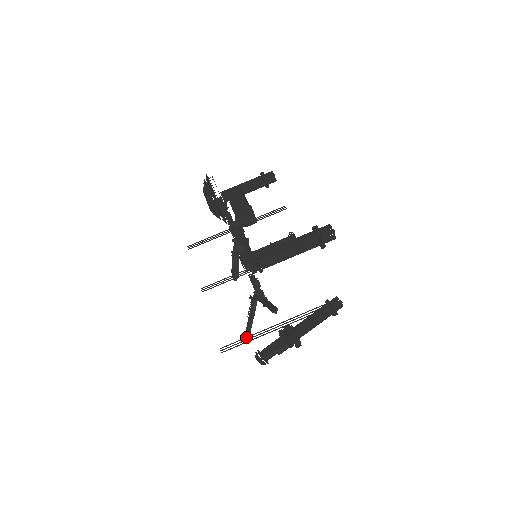
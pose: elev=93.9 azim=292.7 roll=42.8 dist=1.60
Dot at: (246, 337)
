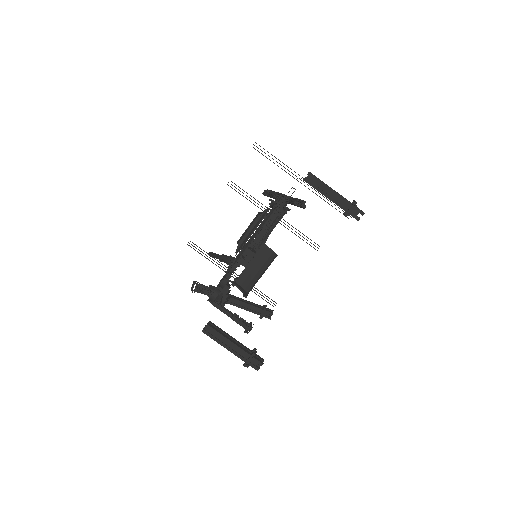
Dot at: (210, 255)
